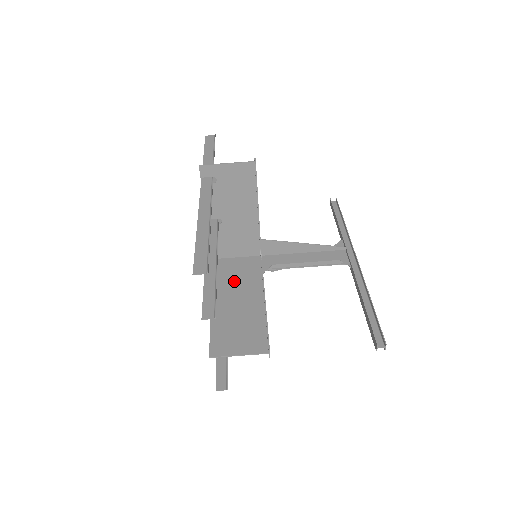
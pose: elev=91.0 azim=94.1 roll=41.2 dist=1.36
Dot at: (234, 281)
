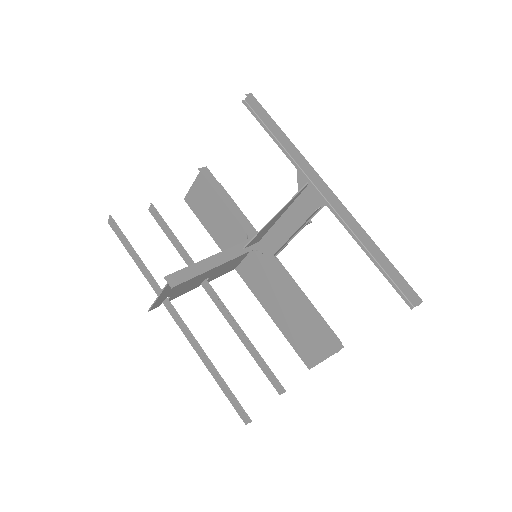
Dot at: (266, 287)
